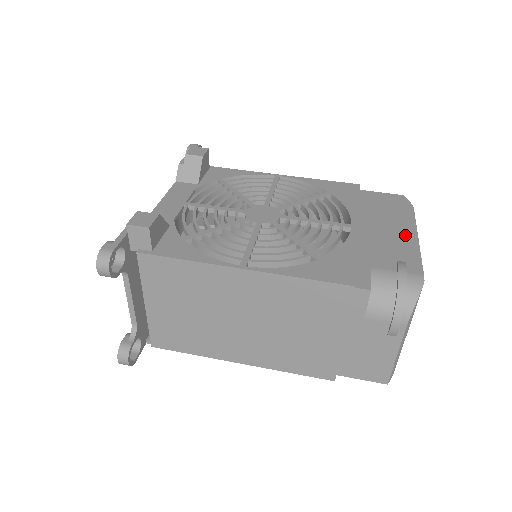
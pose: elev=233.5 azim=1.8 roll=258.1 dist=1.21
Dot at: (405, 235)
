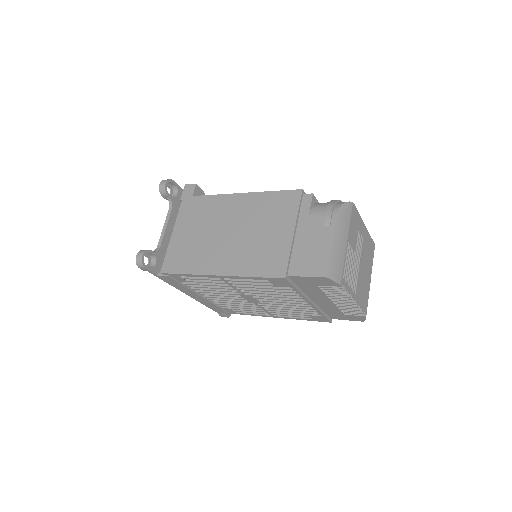
Dot at: occluded
